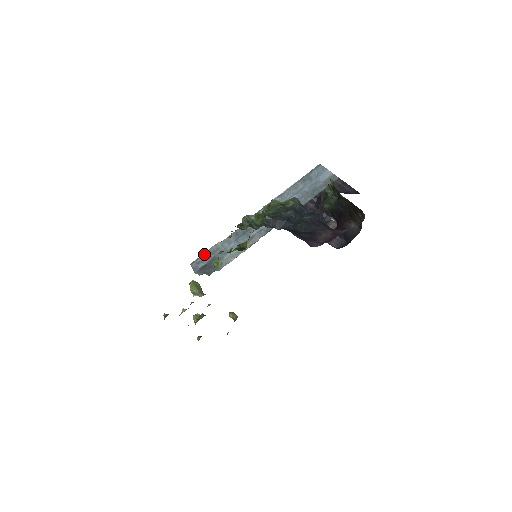
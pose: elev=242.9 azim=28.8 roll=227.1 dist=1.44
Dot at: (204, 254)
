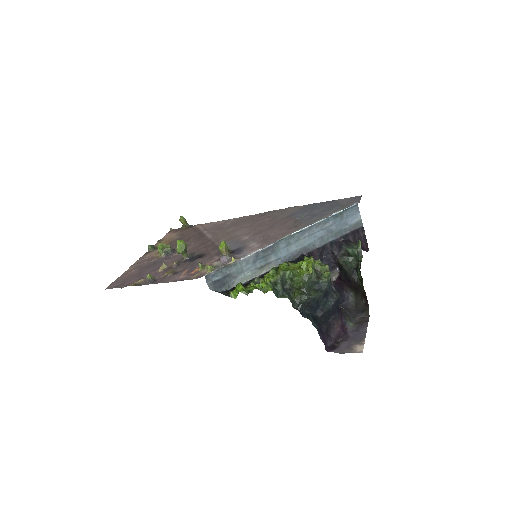
Dot at: (221, 269)
